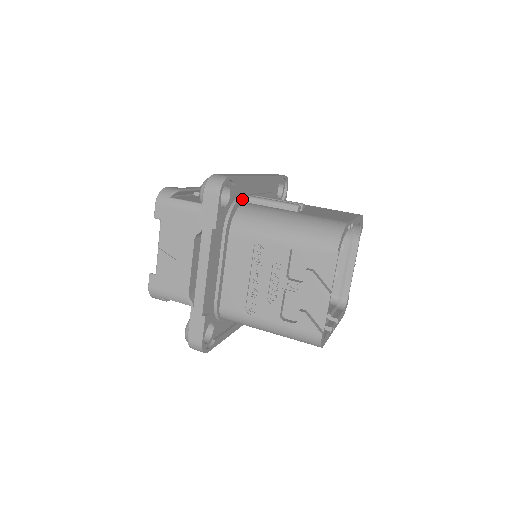
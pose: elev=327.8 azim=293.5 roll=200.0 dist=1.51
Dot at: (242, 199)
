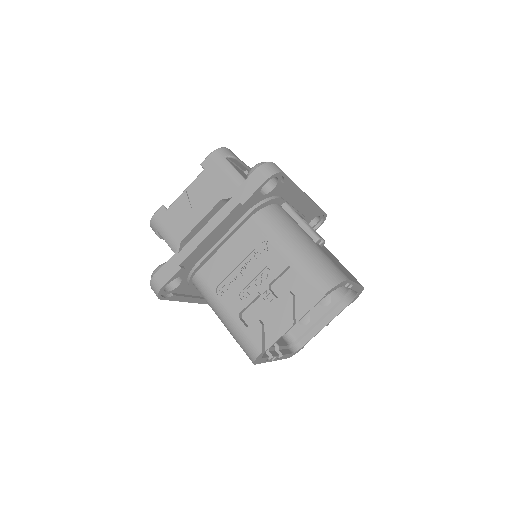
Dot at: (280, 200)
